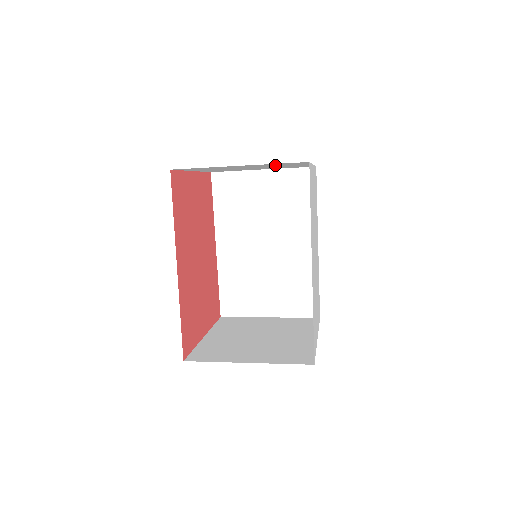
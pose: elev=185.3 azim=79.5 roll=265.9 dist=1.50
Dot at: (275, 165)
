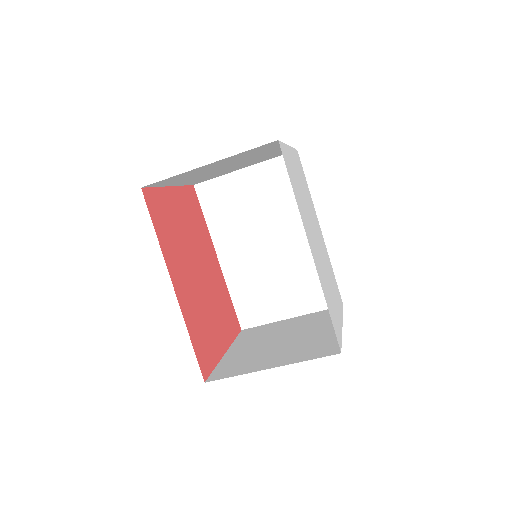
Dot at: (248, 156)
